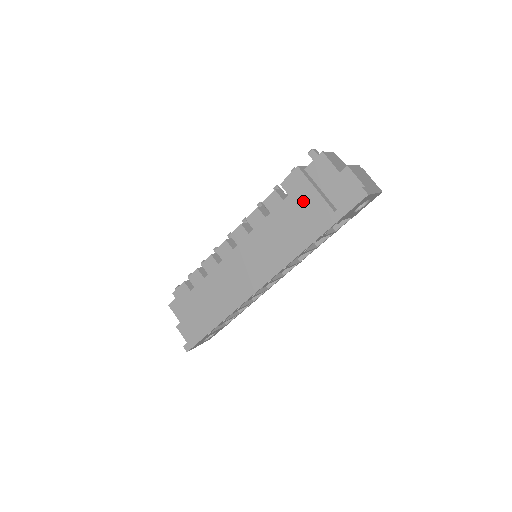
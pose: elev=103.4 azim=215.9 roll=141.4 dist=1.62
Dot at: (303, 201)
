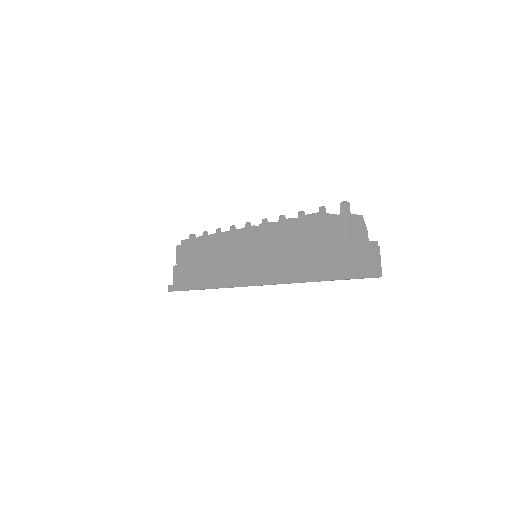
Dot at: (306, 244)
